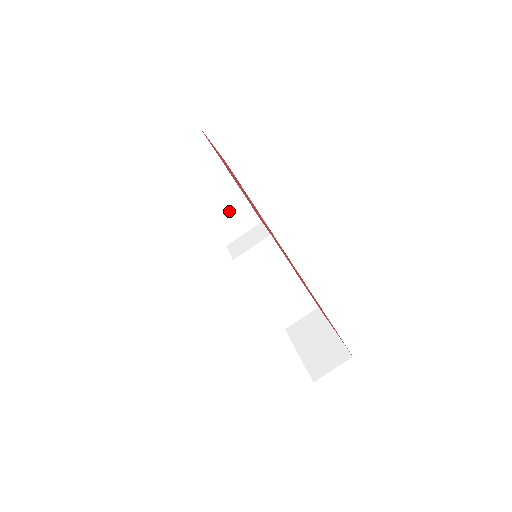
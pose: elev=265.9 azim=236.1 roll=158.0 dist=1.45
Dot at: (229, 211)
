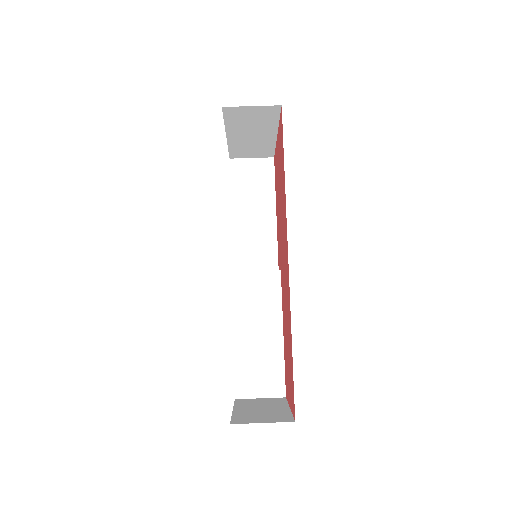
Dot at: (256, 242)
